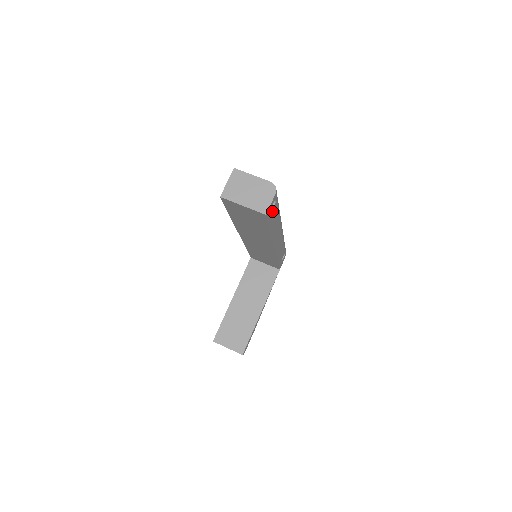
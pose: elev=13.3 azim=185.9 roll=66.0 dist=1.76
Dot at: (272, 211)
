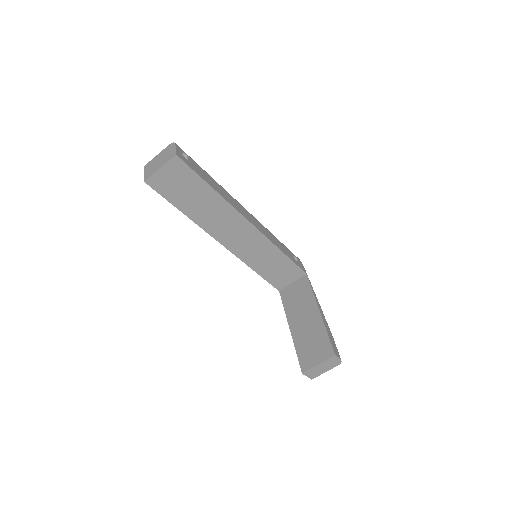
Dot at: (189, 162)
